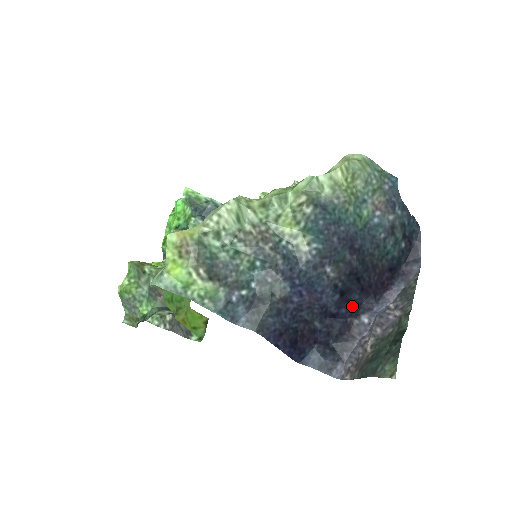
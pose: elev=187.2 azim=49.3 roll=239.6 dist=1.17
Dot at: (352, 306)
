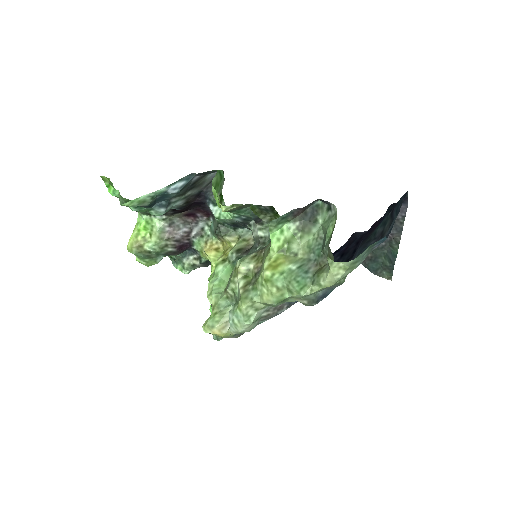
Dot at: (350, 244)
